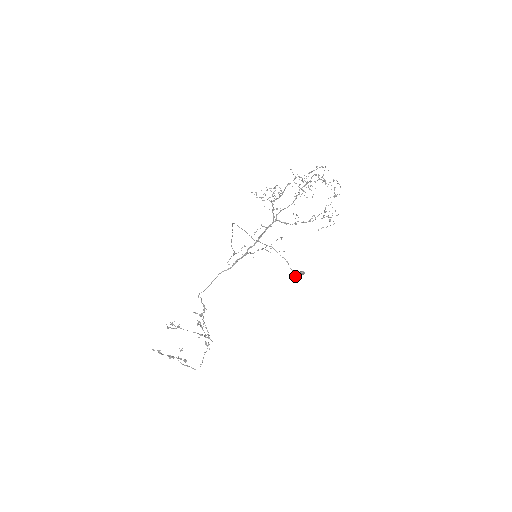
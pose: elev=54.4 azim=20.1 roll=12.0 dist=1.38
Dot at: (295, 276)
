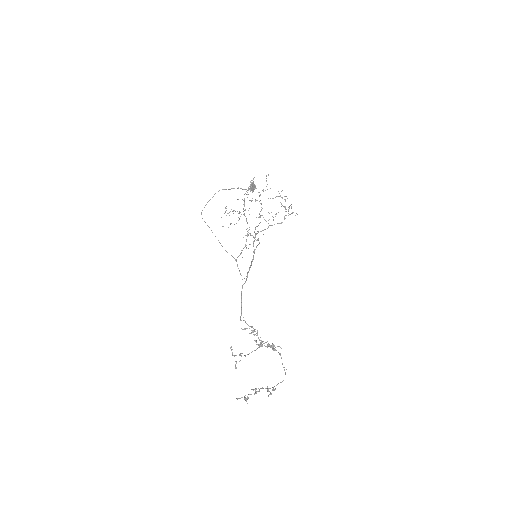
Dot at: occluded
